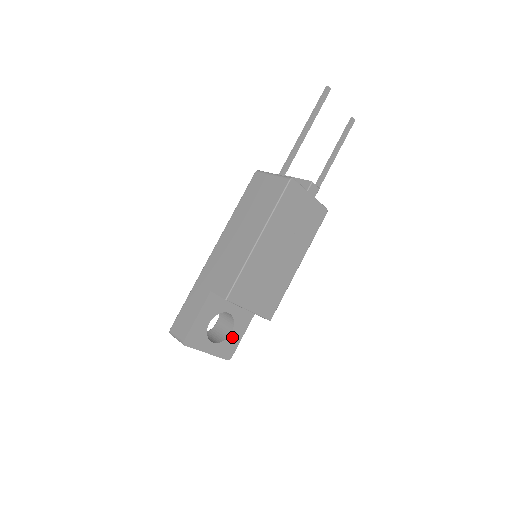
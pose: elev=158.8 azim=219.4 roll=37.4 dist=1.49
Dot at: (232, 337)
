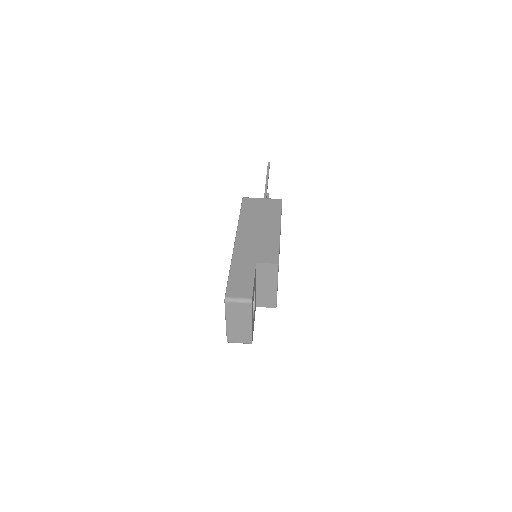
Dot at: (253, 320)
